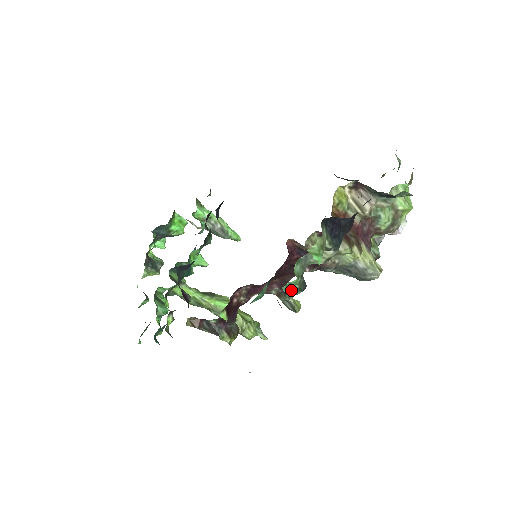
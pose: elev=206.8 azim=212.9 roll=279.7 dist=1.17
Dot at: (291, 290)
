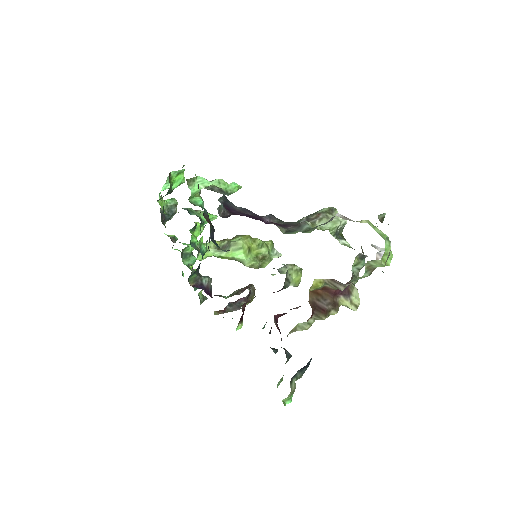
Dot at: occluded
